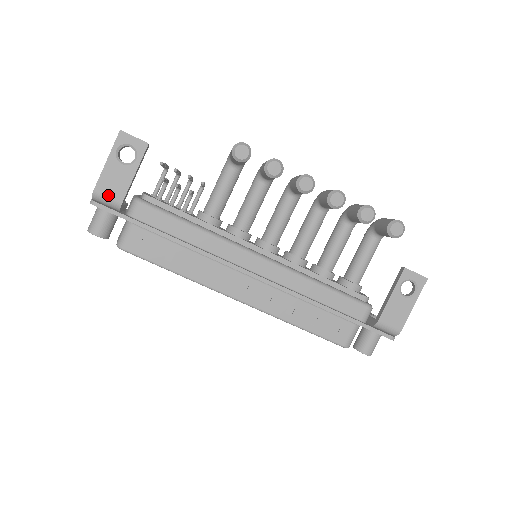
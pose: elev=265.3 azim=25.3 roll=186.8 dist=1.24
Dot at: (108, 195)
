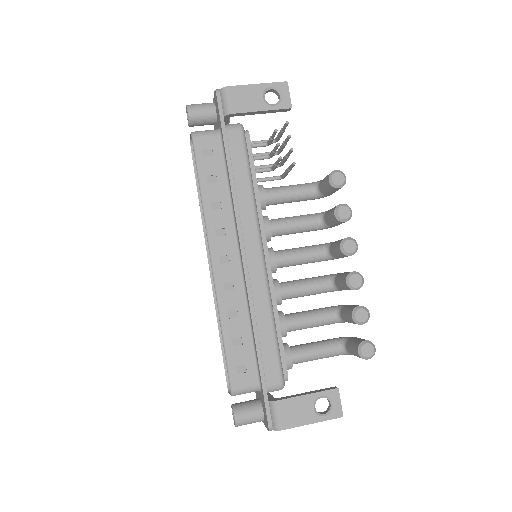
Dot at: (232, 99)
